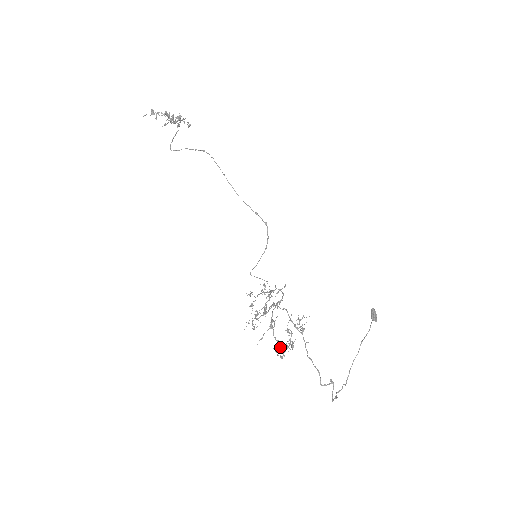
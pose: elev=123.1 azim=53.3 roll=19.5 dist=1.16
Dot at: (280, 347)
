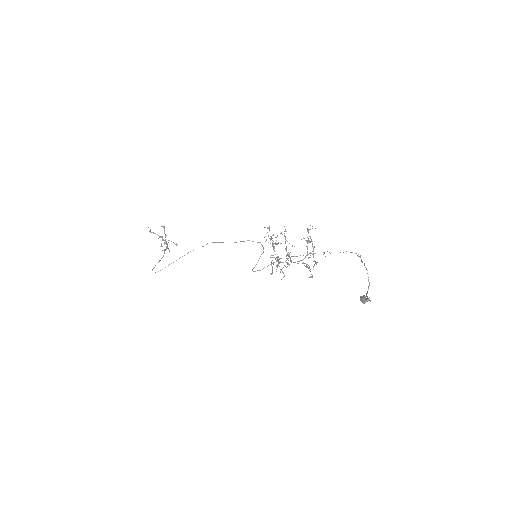
Dot at: (307, 240)
